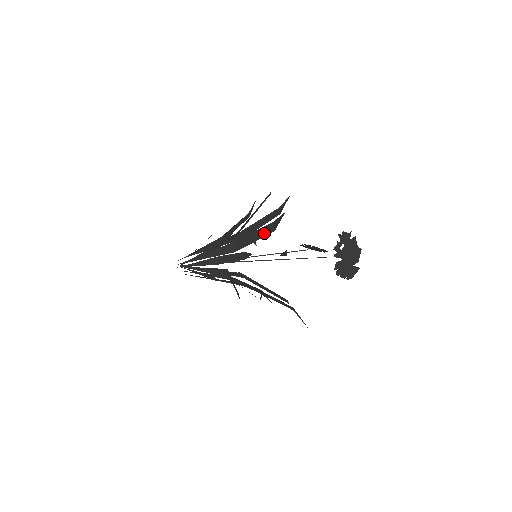
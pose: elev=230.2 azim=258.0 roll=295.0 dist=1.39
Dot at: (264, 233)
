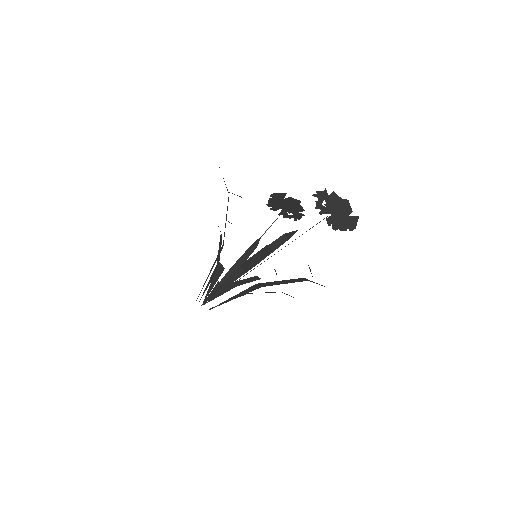
Dot at: (227, 207)
